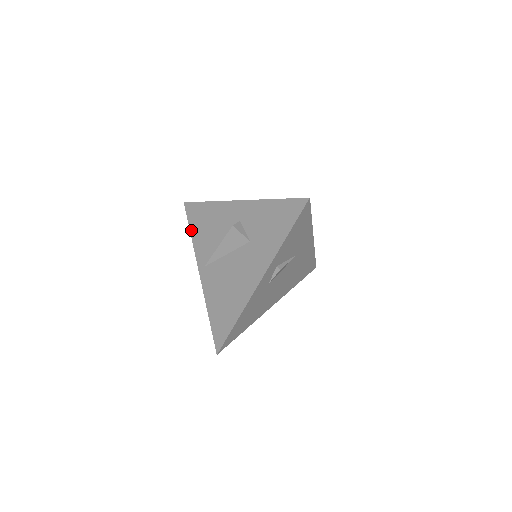
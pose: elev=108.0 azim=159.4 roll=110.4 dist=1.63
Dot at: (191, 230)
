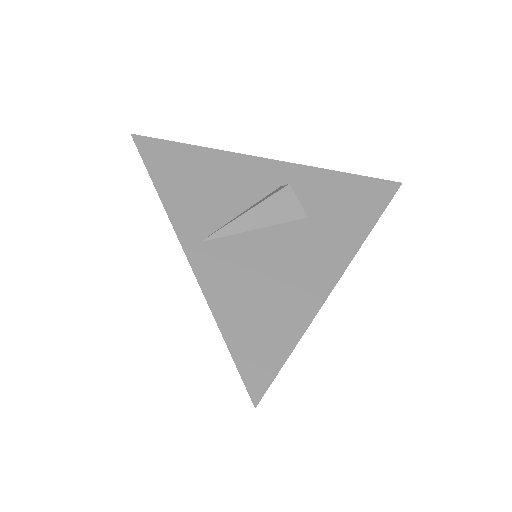
Dot at: (156, 179)
